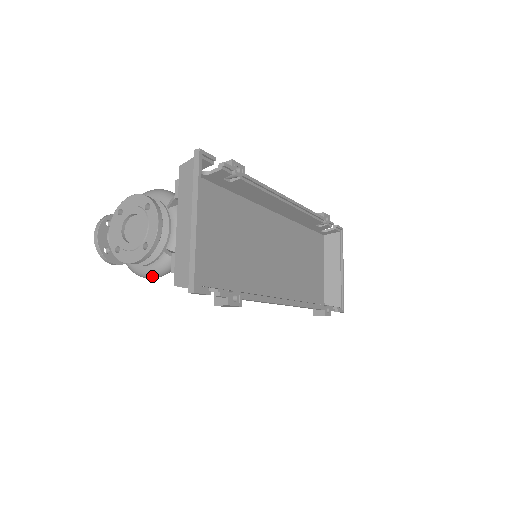
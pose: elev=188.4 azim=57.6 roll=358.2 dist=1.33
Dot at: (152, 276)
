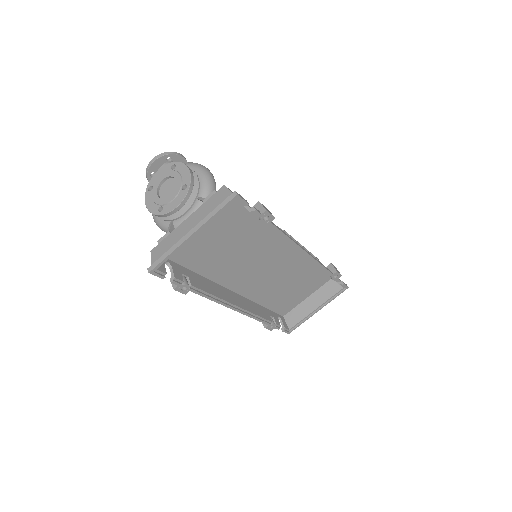
Dot at: (156, 224)
